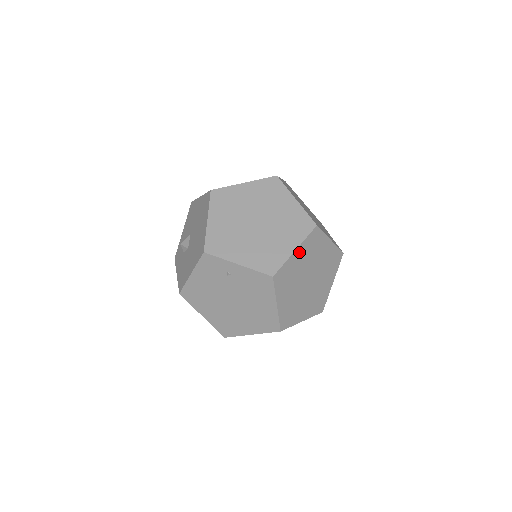
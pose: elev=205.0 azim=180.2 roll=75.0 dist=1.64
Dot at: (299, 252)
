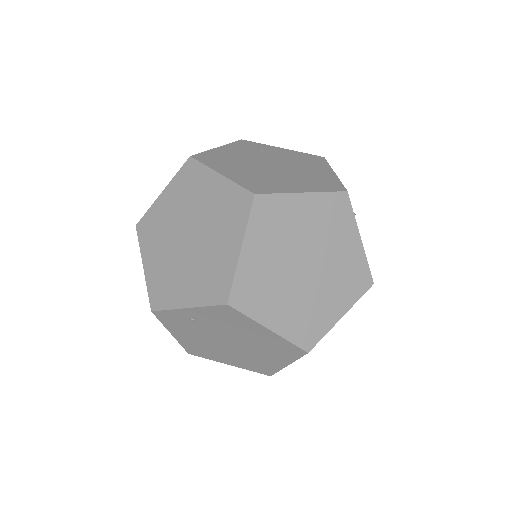
Dot at: (251, 246)
